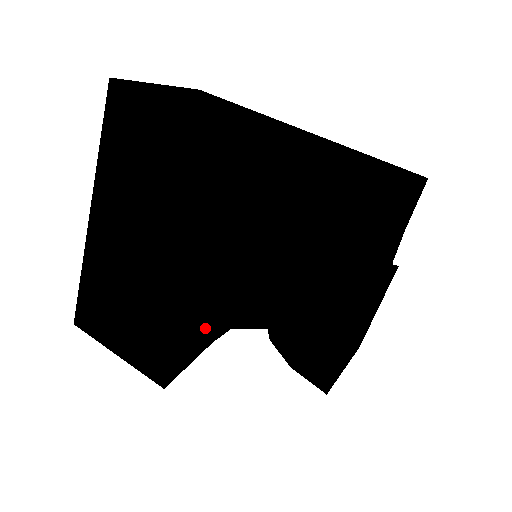
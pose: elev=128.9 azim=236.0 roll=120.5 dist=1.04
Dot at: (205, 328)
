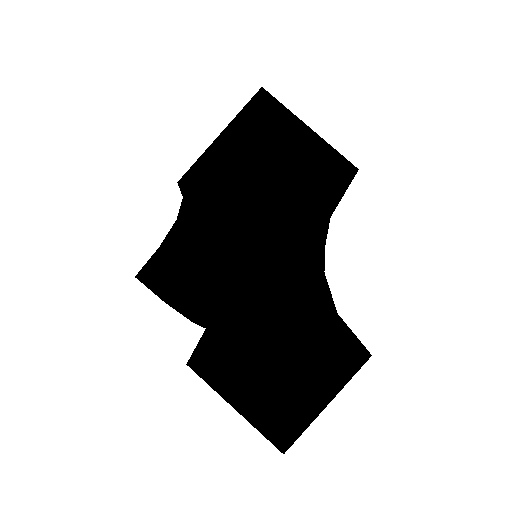
Dot at: (176, 224)
